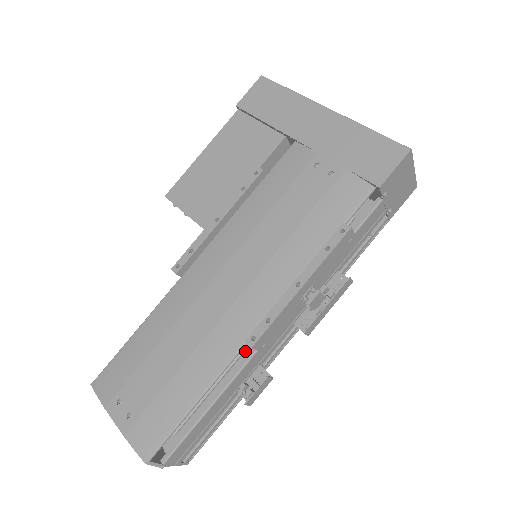
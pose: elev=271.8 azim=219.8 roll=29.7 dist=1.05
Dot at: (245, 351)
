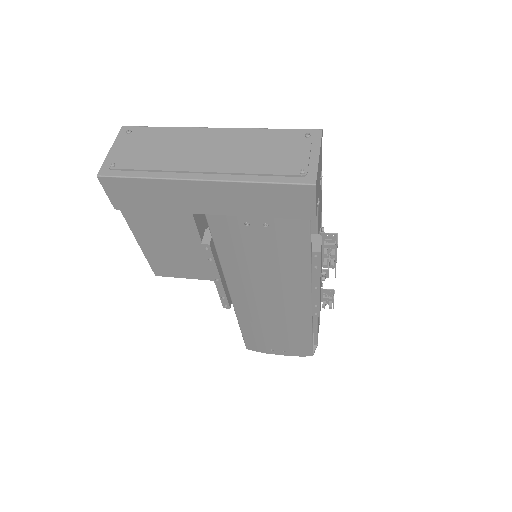
Dot at: occluded
